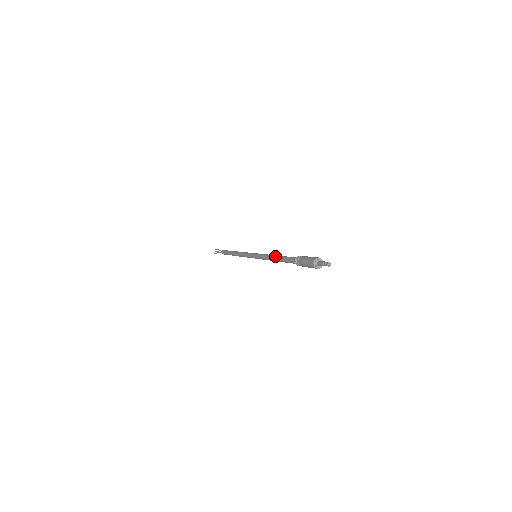
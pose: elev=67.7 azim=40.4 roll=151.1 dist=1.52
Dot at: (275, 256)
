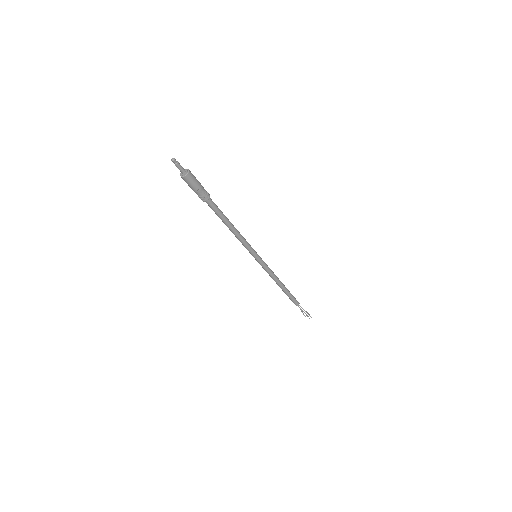
Dot at: (231, 223)
